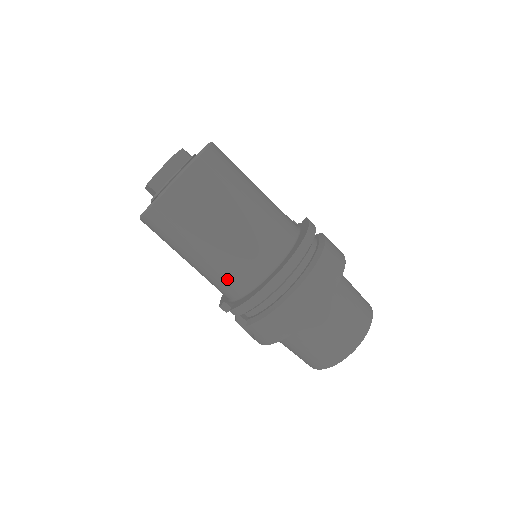
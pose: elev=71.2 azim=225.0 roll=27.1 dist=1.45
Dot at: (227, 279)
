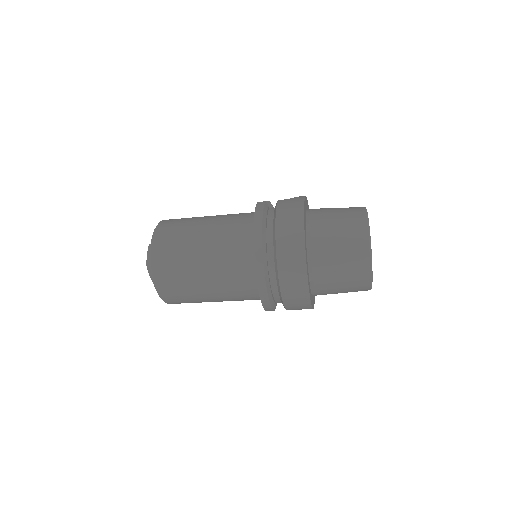
Dot at: (243, 297)
